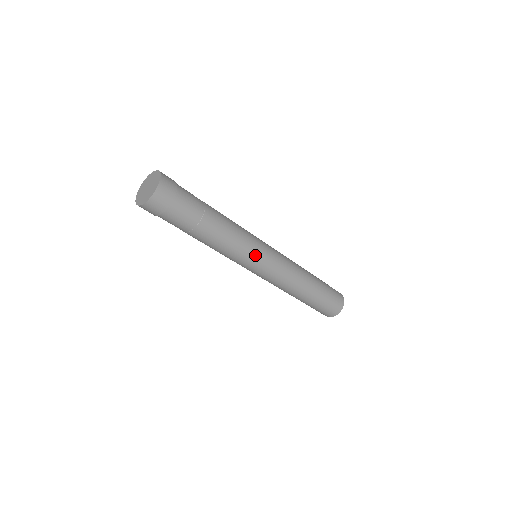
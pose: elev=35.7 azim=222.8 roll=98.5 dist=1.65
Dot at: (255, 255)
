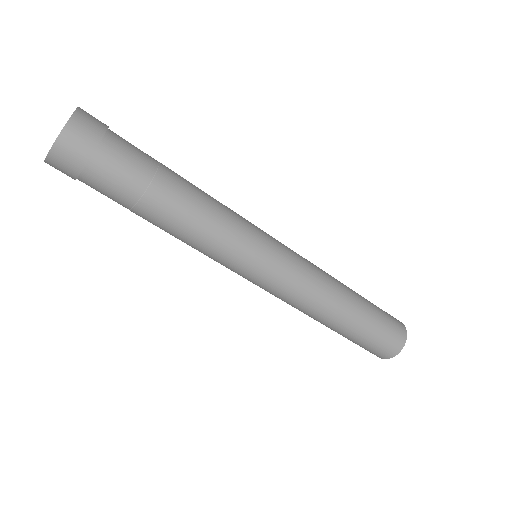
Dot at: (236, 265)
